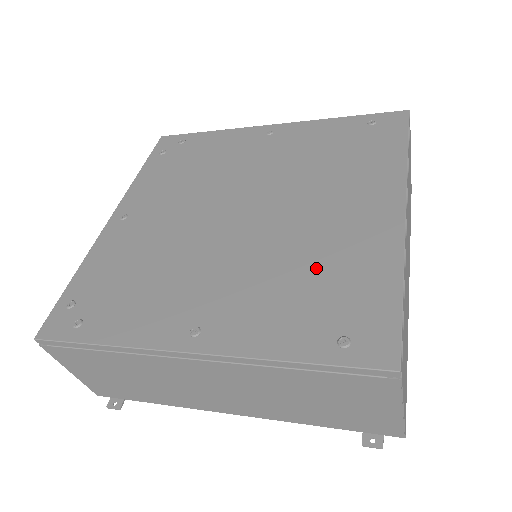
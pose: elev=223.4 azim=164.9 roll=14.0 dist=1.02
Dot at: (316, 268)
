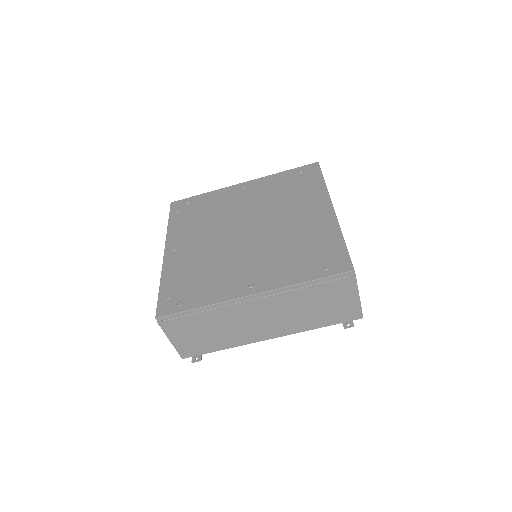
Dot at: (300, 244)
